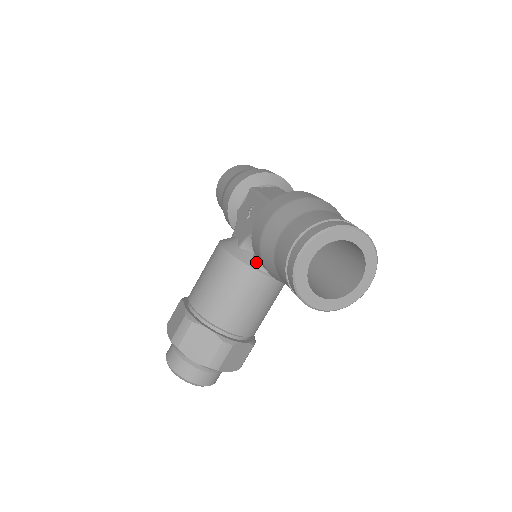
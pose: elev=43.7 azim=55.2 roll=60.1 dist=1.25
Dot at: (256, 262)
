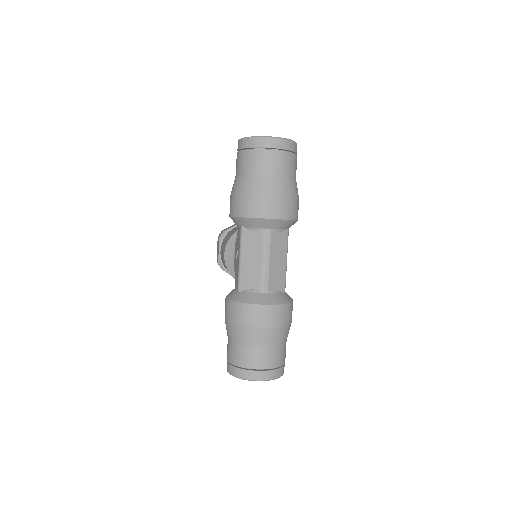
Dot at: occluded
